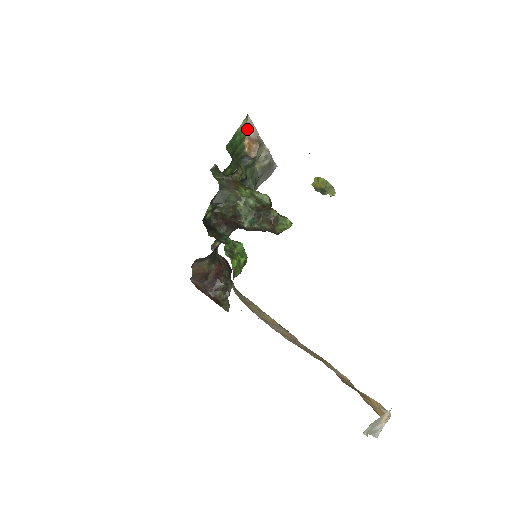
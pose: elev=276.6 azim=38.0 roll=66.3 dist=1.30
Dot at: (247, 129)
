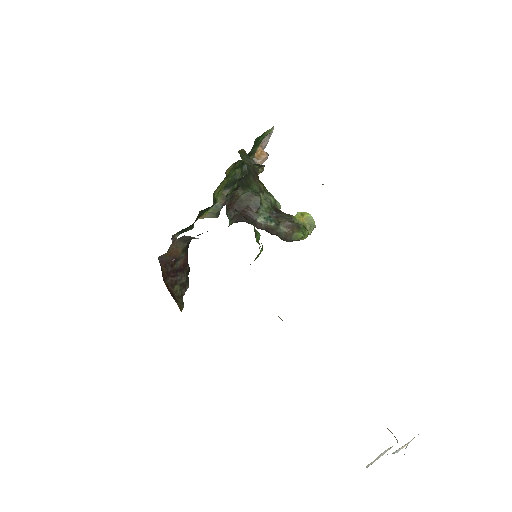
Dot at: (265, 137)
